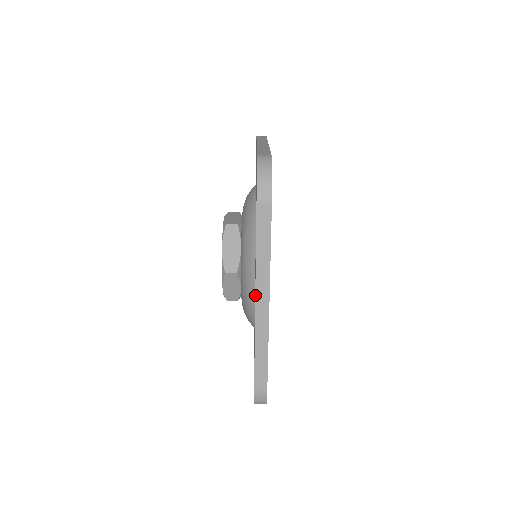
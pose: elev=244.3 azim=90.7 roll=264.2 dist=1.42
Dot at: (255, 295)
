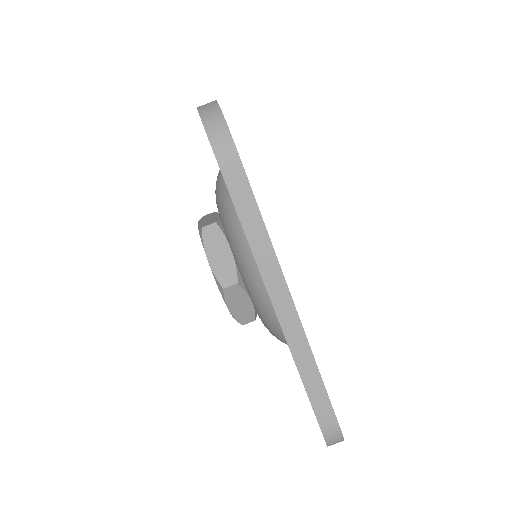
Dot at: occluded
